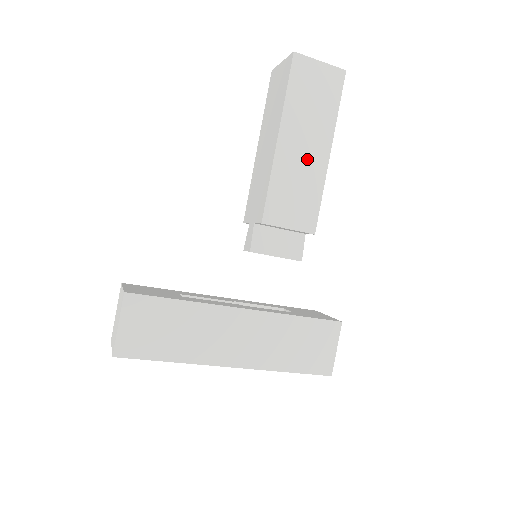
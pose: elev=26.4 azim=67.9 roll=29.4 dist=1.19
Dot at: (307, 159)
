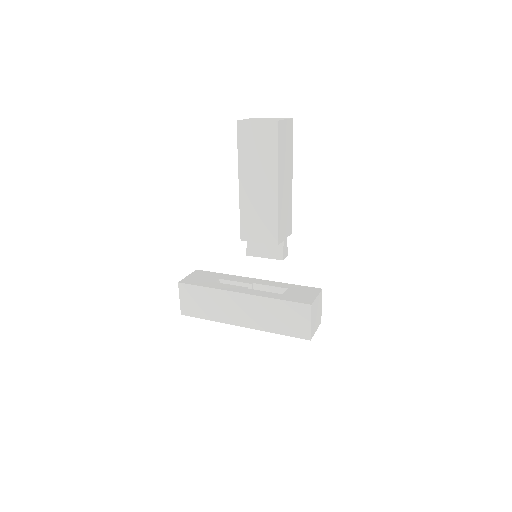
Dot at: (262, 194)
